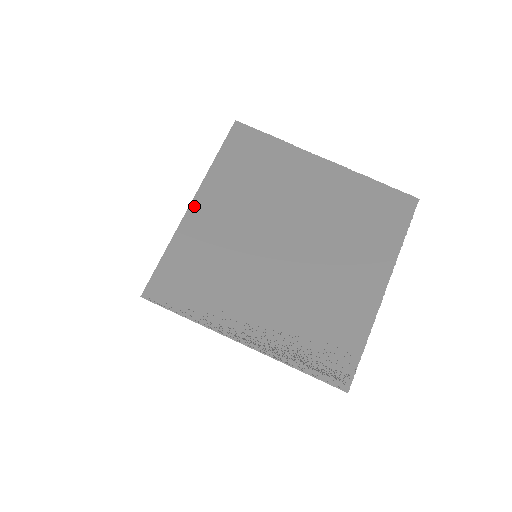
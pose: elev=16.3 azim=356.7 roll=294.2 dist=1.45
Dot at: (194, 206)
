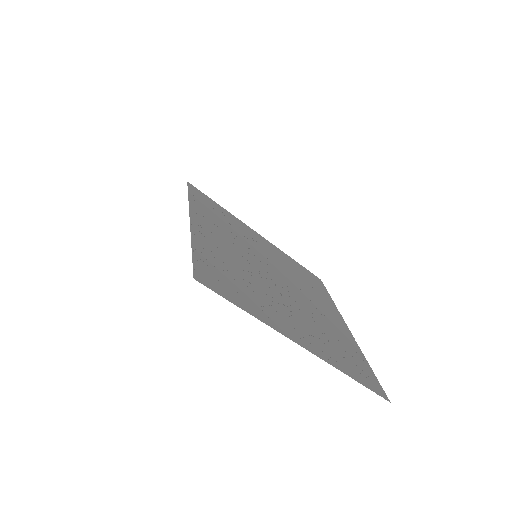
Dot at: (259, 235)
